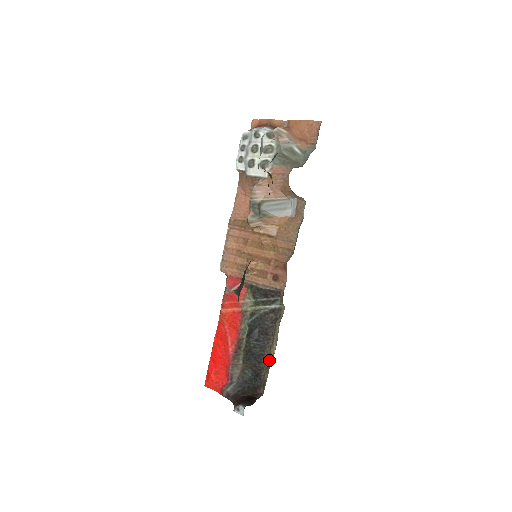
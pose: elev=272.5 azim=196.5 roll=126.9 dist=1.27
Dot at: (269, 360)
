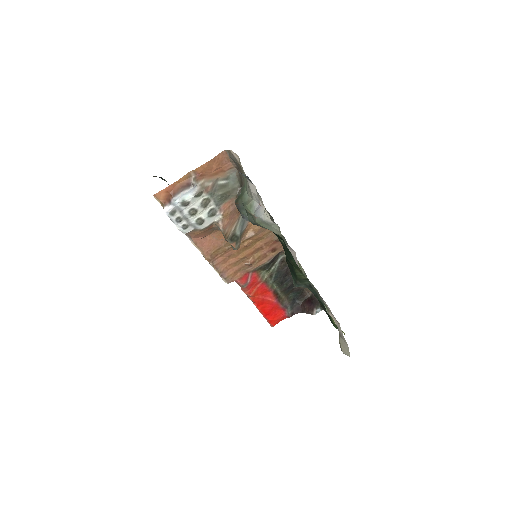
Dot at: occluded
